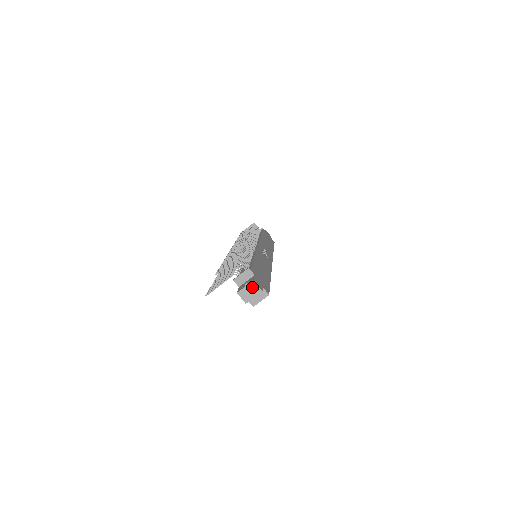
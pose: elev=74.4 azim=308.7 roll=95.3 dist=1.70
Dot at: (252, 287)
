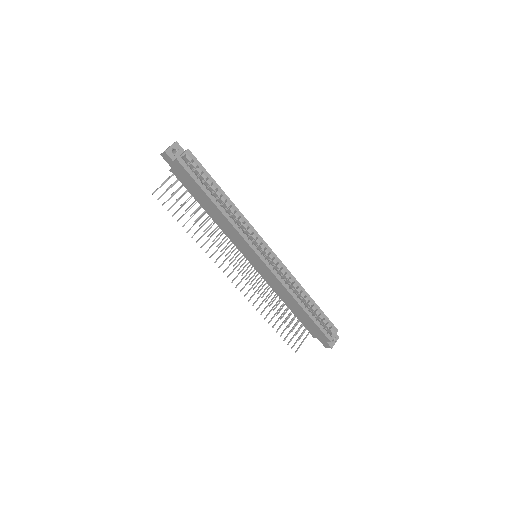
Dot at: occluded
